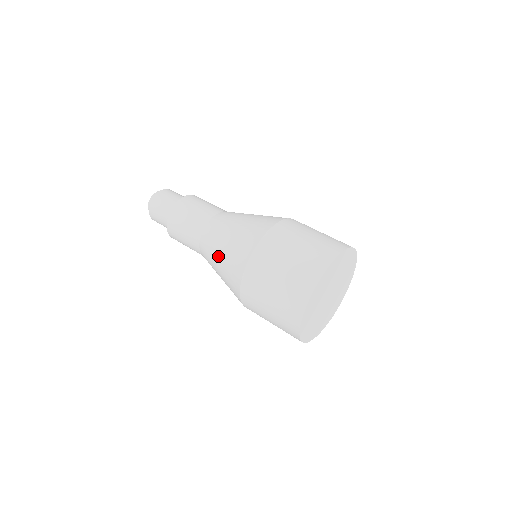
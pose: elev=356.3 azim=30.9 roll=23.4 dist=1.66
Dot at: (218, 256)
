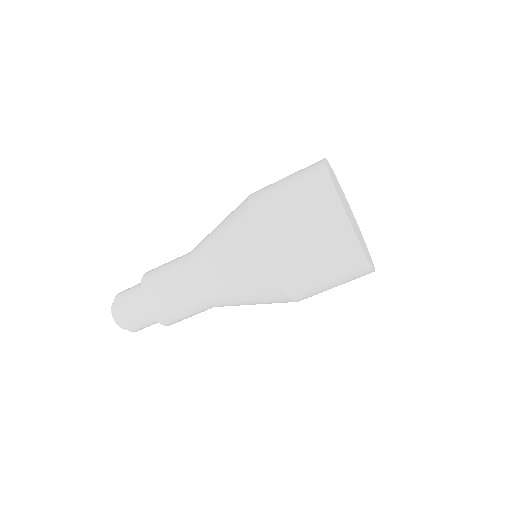
Dot at: (214, 245)
